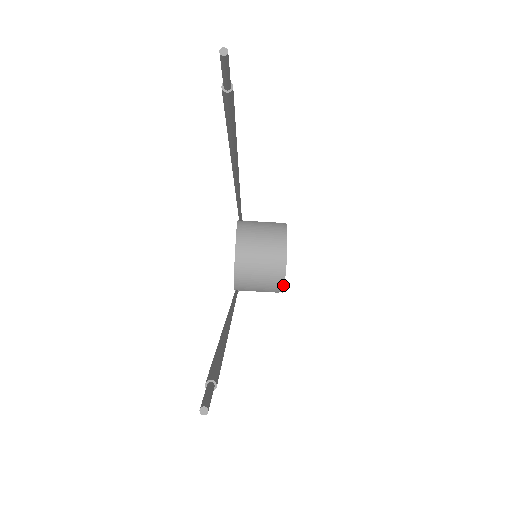
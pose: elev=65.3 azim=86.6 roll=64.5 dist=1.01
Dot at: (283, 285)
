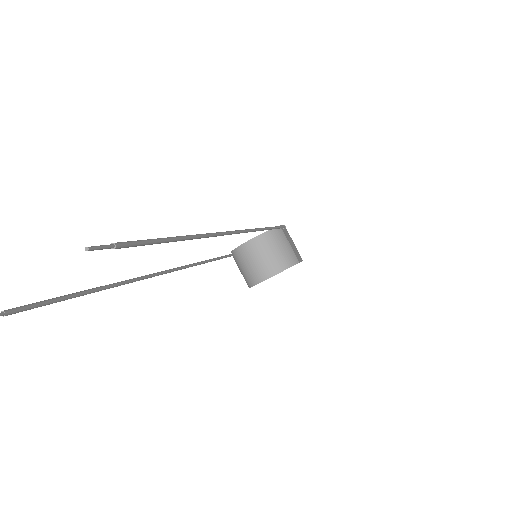
Dot at: (251, 286)
